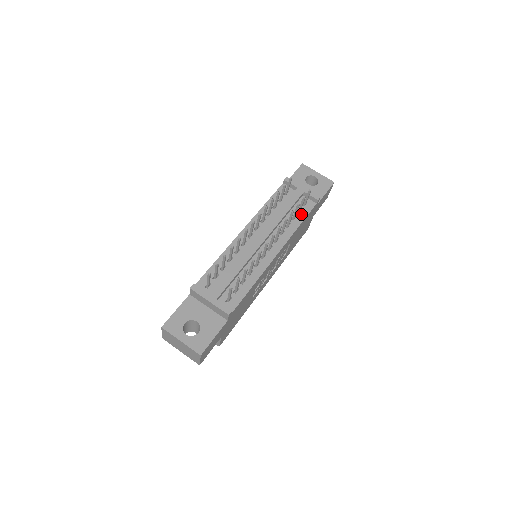
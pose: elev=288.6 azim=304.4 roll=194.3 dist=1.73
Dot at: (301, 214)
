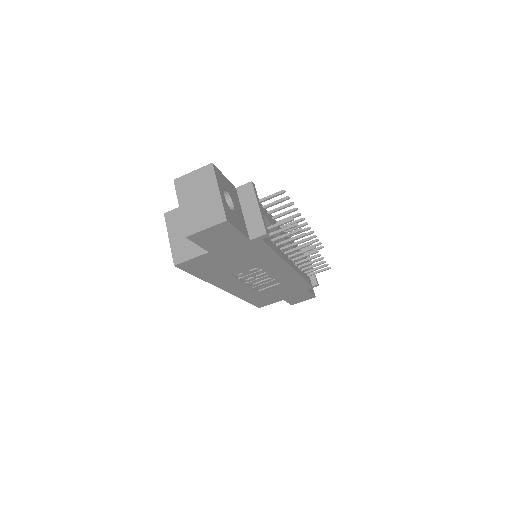
Dot at: (305, 276)
